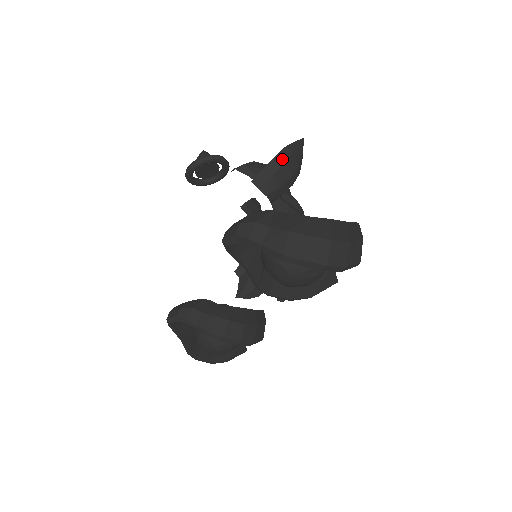
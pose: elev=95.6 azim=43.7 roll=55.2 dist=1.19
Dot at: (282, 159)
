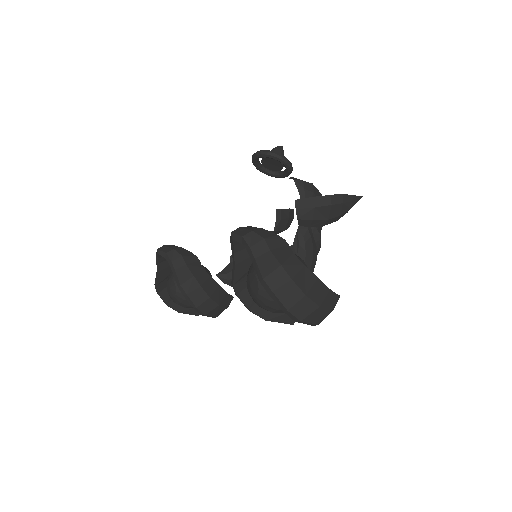
Dot at: (331, 201)
